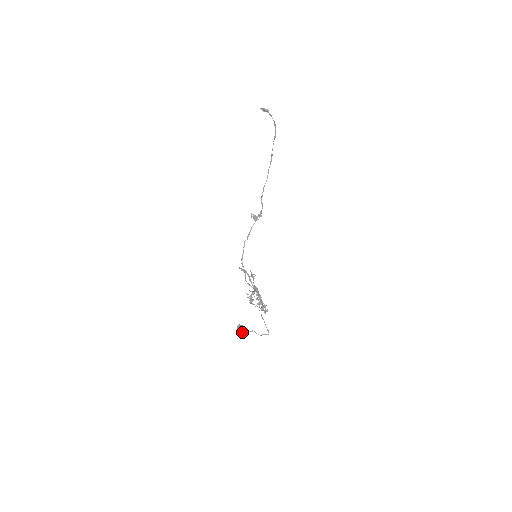
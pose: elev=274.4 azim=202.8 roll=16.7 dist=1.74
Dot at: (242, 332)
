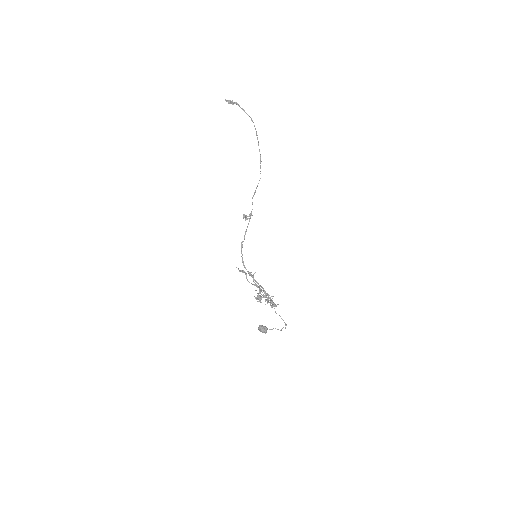
Dot at: (265, 332)
